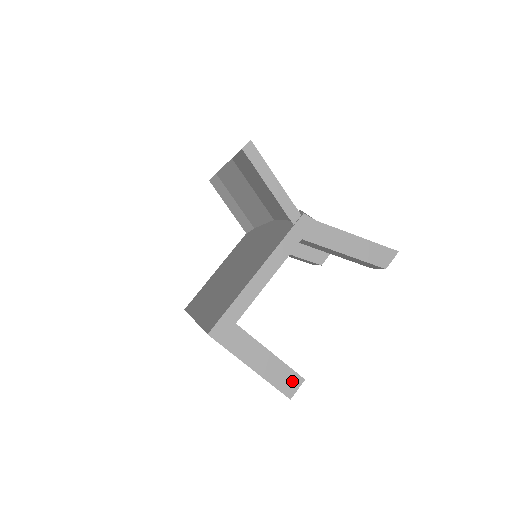
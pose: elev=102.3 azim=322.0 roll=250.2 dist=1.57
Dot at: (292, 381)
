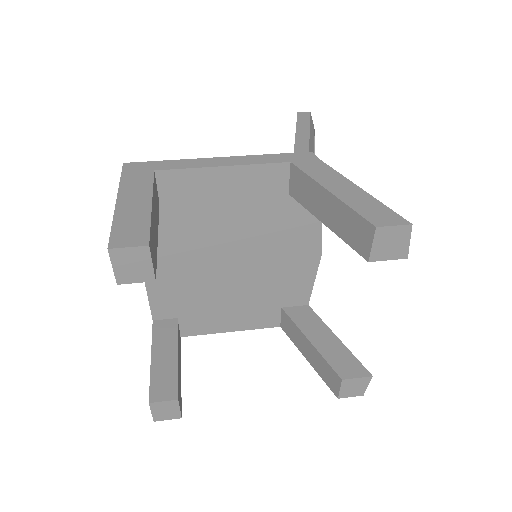
Dot at: (135, 236)
